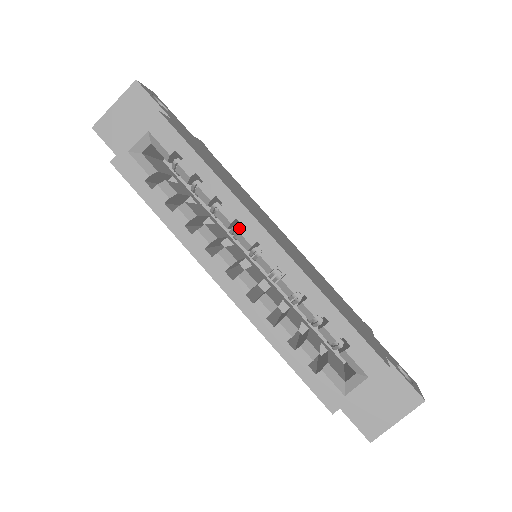
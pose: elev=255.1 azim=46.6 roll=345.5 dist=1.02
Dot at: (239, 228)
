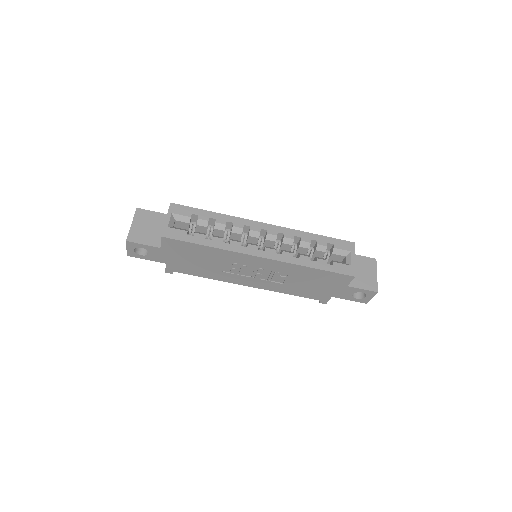
Dot at: (245, 234)
